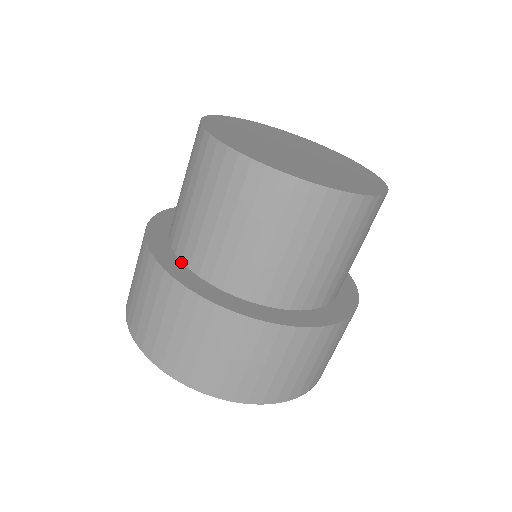
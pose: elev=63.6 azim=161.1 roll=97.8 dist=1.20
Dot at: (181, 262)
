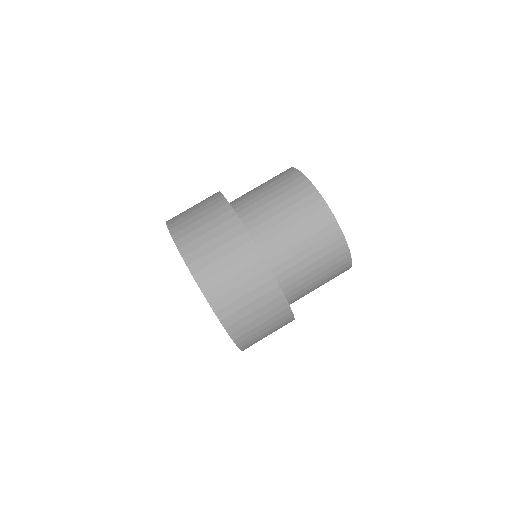
Dot at: occluded
